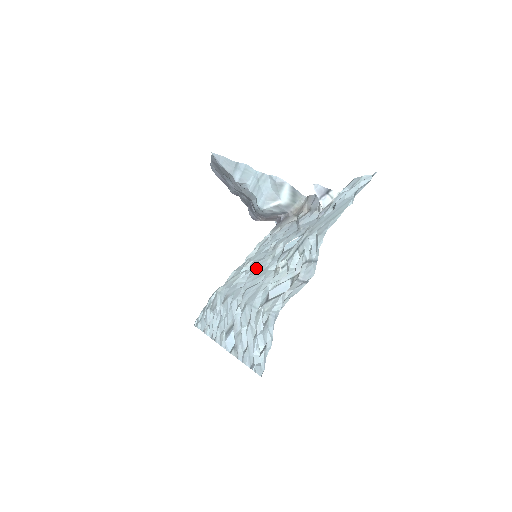
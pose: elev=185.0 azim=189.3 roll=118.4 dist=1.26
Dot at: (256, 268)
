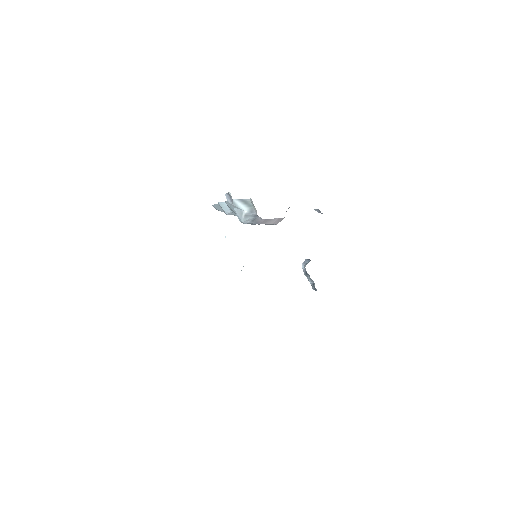
Dot at: occluded
